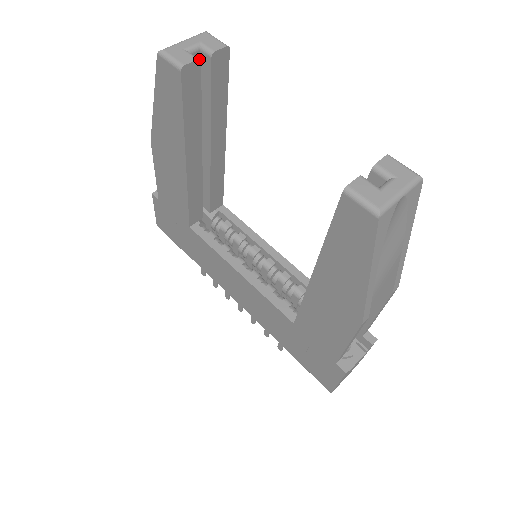
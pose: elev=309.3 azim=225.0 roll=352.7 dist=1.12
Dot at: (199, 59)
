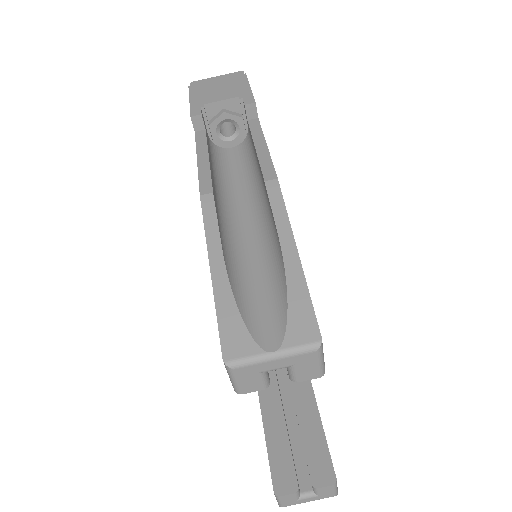
Dot at: occluded
